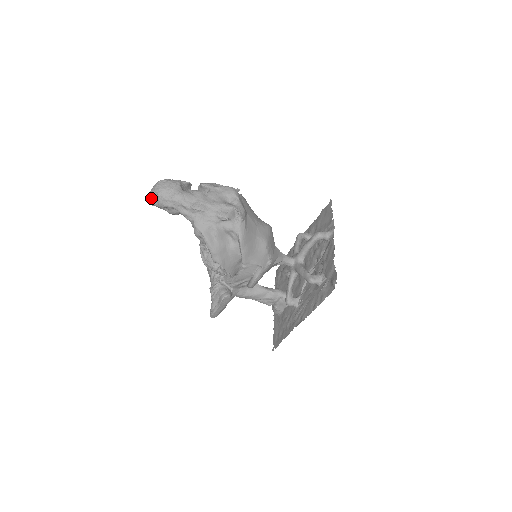
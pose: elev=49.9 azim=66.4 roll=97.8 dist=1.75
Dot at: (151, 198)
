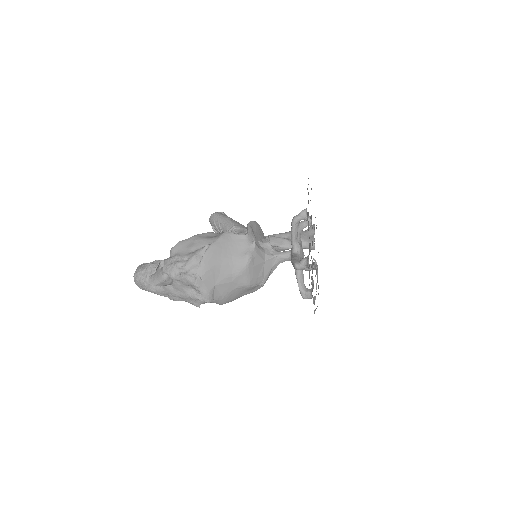
Dot at: occluded
